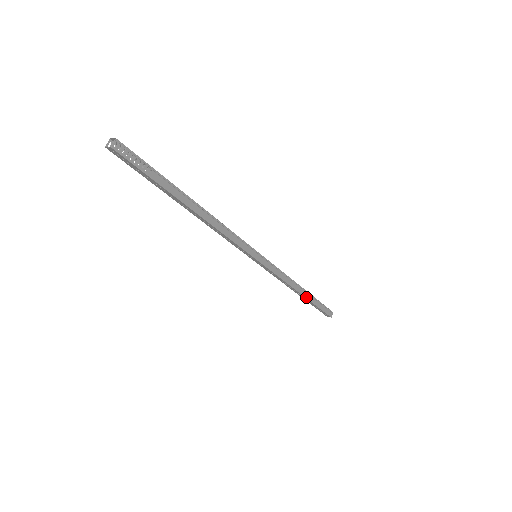
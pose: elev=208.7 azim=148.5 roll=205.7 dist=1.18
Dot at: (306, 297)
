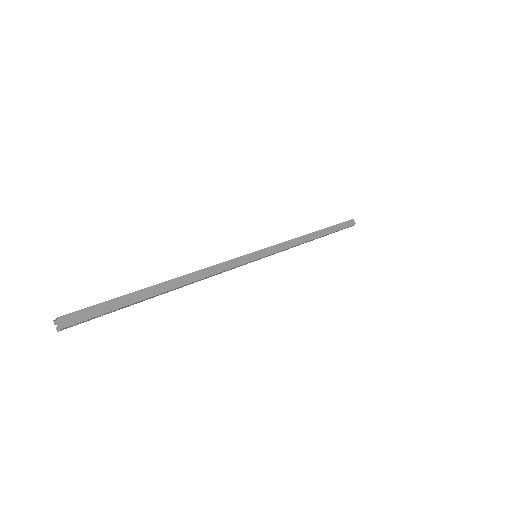
Dot at: occluded
